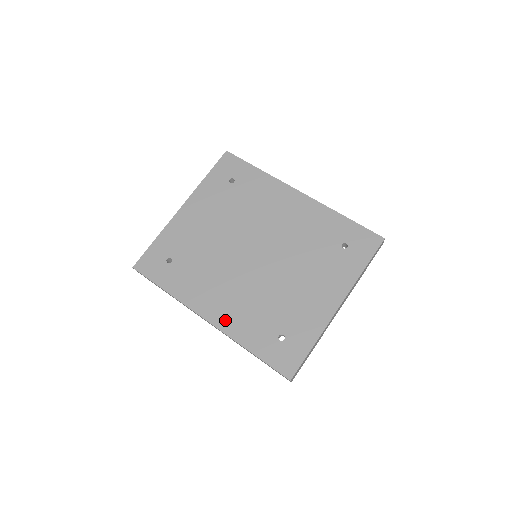
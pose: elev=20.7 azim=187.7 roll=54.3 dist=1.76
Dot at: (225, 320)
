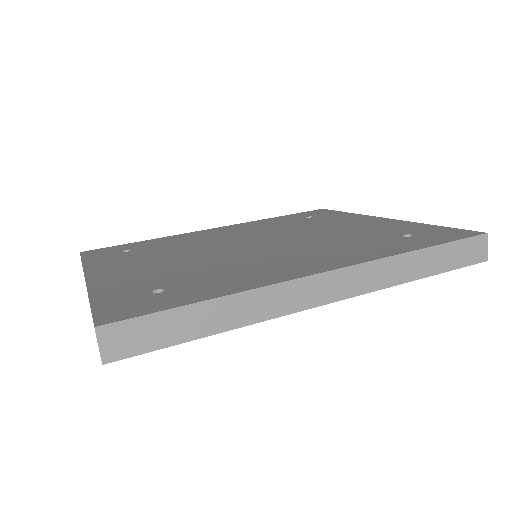
Dot at: (343, 260)
